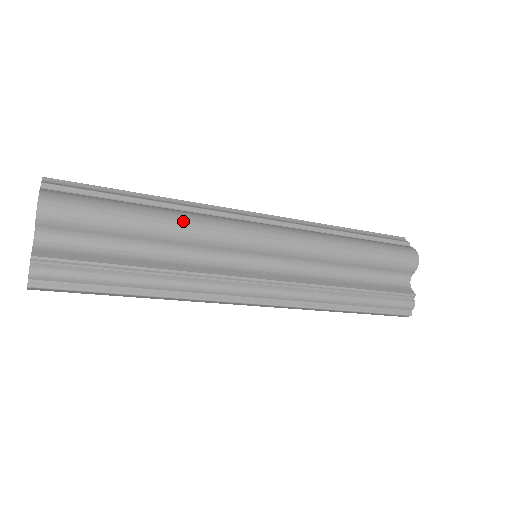
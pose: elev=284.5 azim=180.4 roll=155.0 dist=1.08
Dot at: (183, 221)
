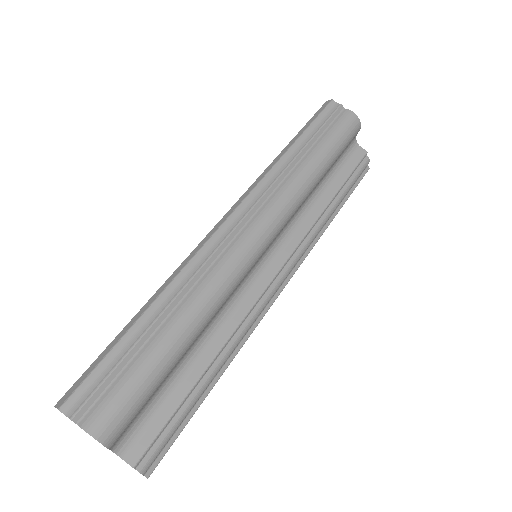
Dot at: (202, 310)
